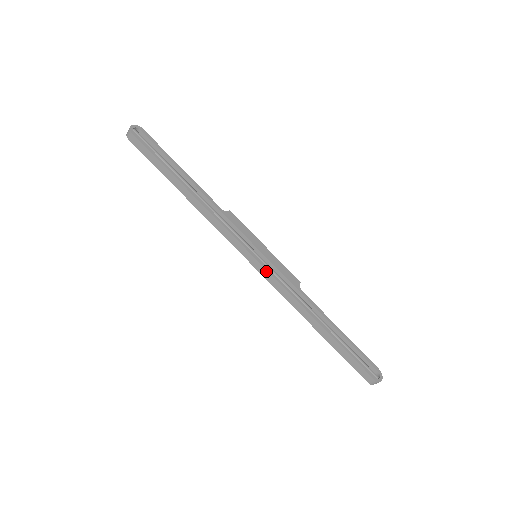
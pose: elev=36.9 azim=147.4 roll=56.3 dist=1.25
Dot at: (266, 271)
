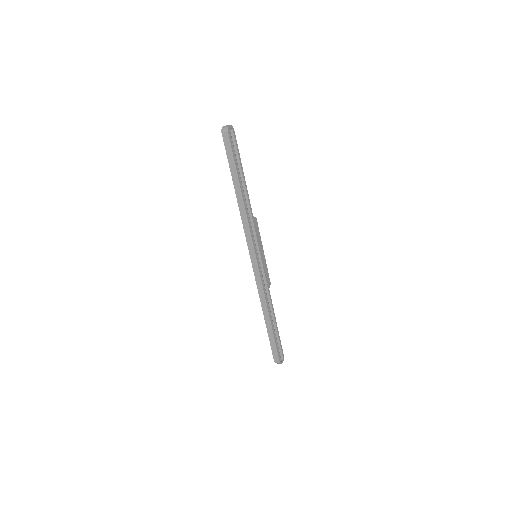
Dot at: (258, 270)
